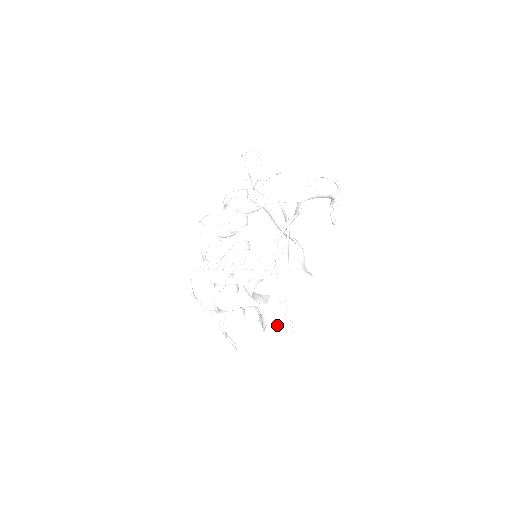
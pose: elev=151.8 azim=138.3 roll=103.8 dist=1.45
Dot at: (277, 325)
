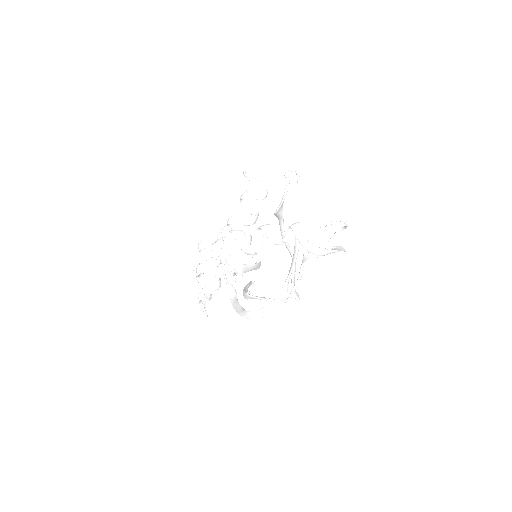
Dot at: (235, 288)
